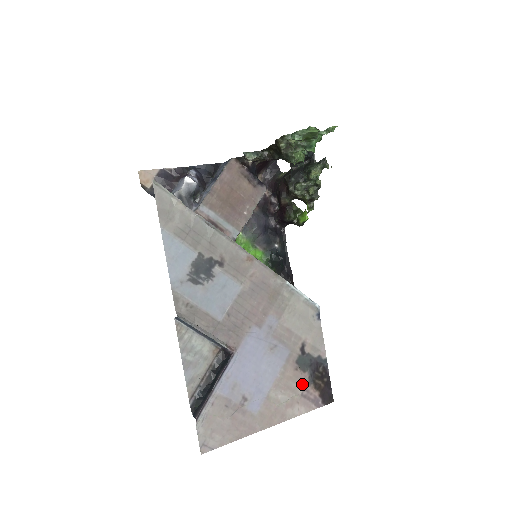
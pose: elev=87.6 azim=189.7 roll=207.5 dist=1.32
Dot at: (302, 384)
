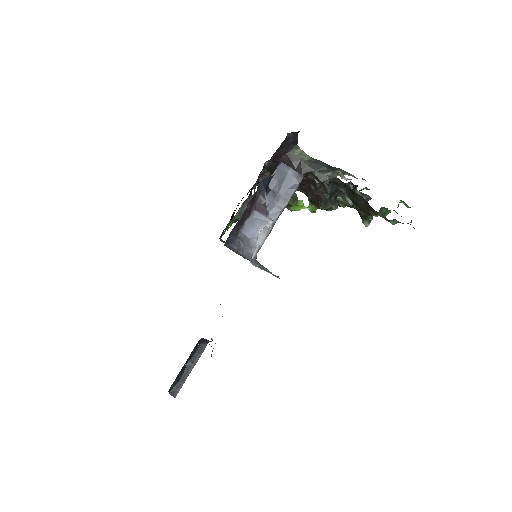
Dot at: occluded
